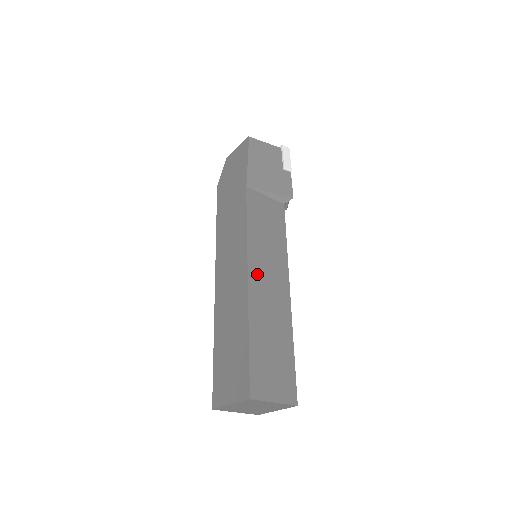
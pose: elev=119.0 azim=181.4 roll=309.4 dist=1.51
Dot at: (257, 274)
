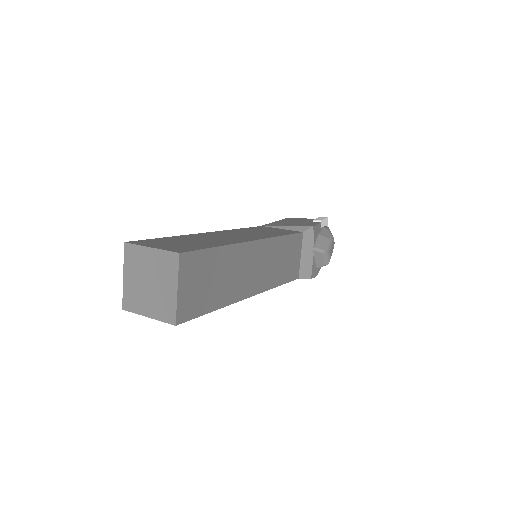
Dot at: (222, 233)
